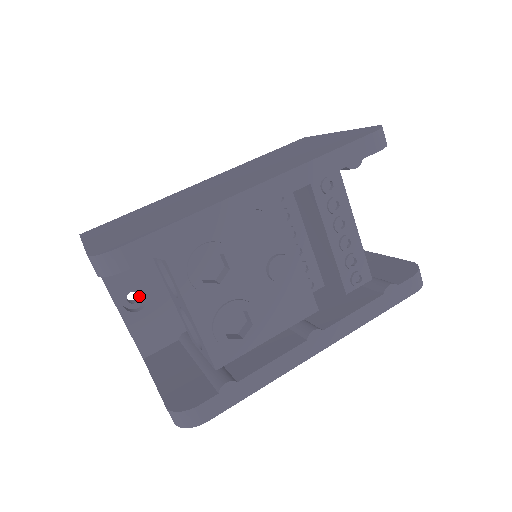
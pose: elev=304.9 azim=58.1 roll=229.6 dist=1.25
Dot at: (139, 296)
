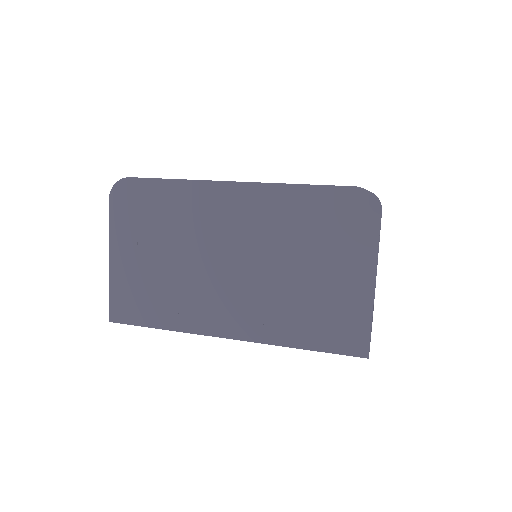
Dot at: occluded
